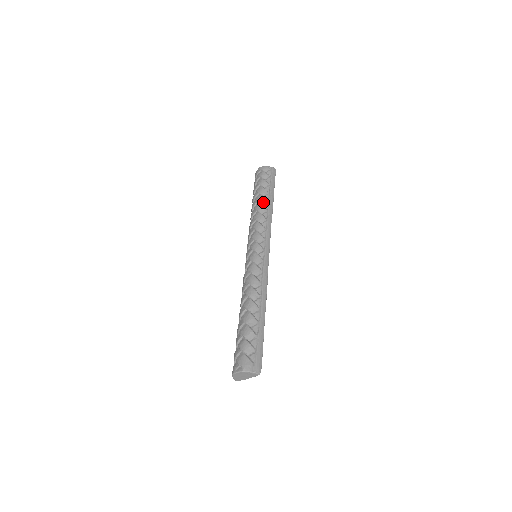
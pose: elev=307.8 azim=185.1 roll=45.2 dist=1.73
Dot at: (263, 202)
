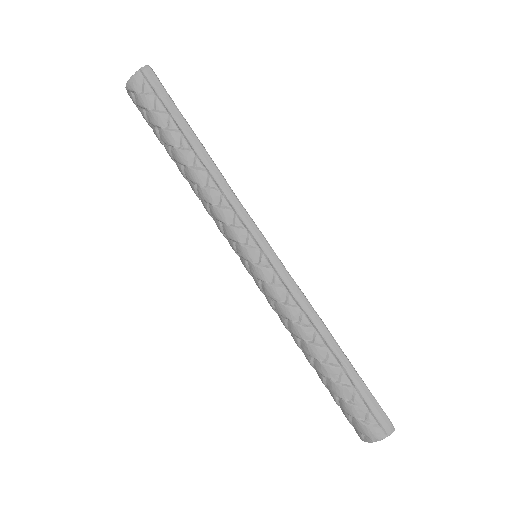
Dot at: (189, 161)
